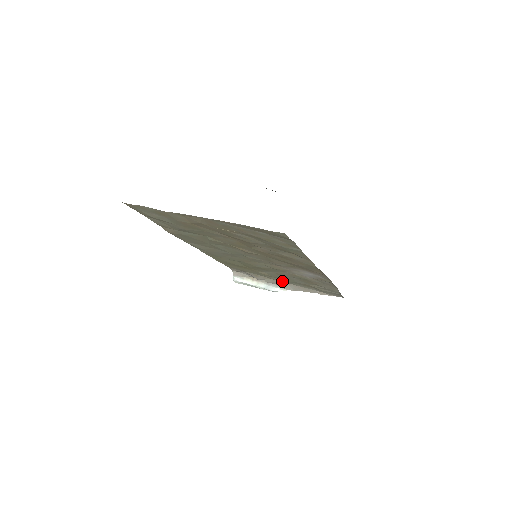
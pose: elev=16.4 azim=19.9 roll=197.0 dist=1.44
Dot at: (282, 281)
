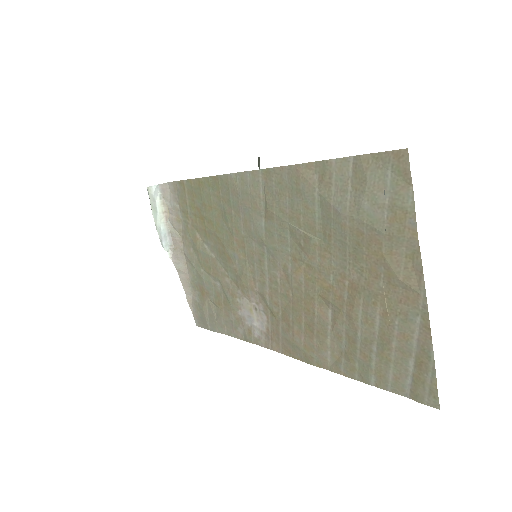
Dot at: (188, 256)
